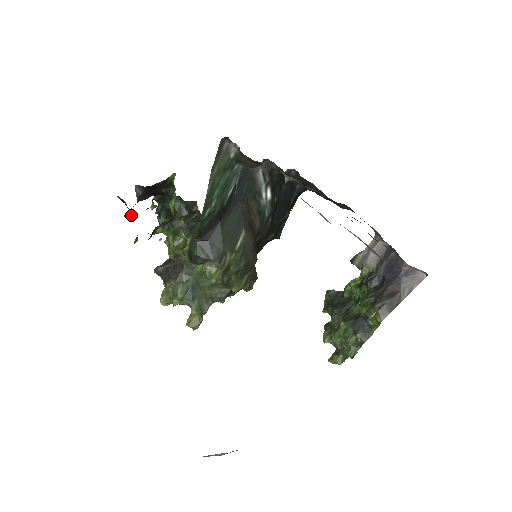
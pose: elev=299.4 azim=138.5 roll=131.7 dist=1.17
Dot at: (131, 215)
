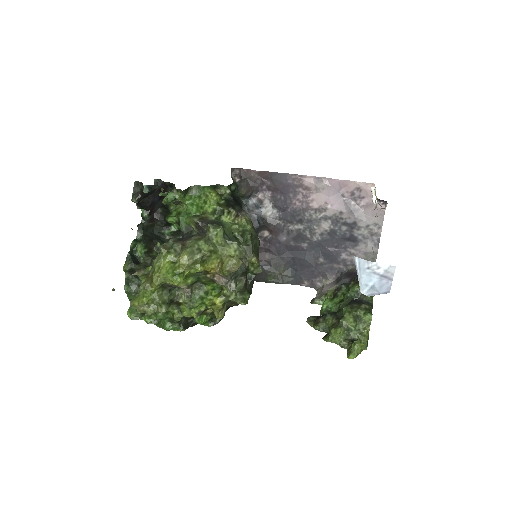
Dot at: (151, 190)
